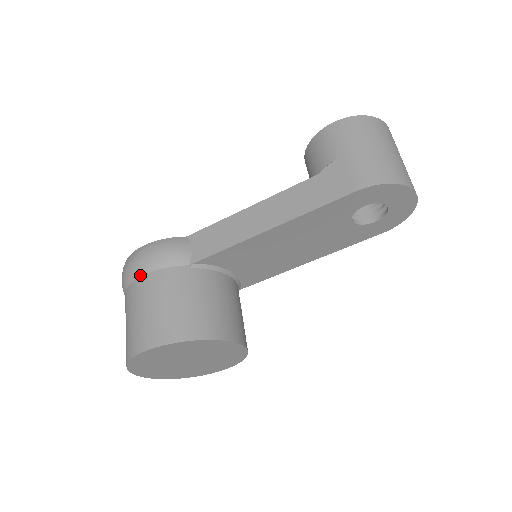
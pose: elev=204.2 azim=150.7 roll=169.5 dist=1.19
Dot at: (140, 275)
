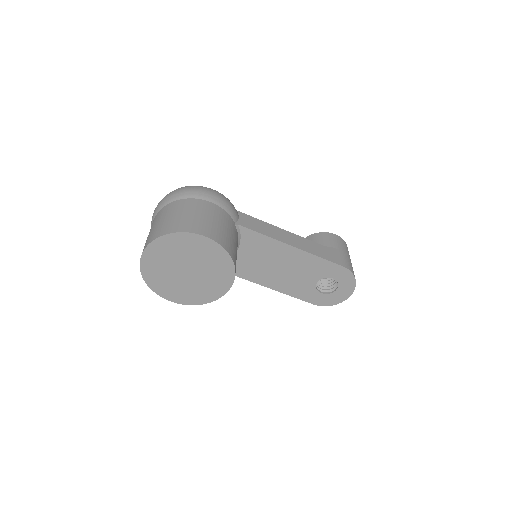
Dot at: (208, 200)
